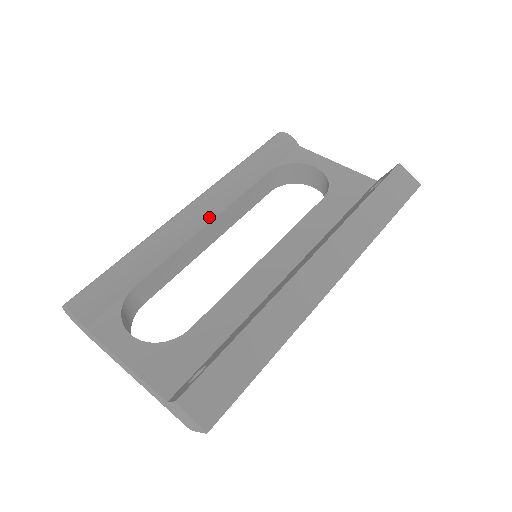
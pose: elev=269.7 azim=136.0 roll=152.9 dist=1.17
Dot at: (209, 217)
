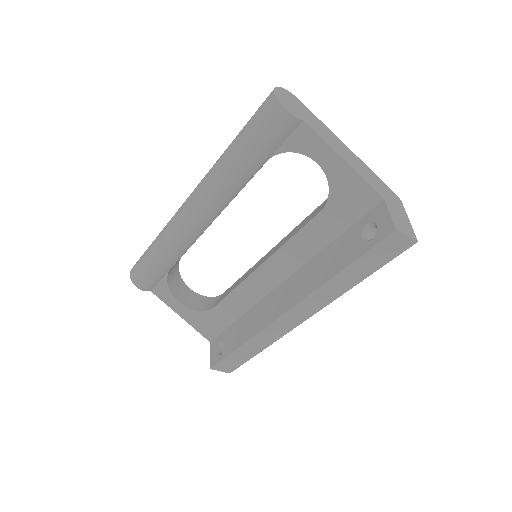
Dot at: (211, 219)
